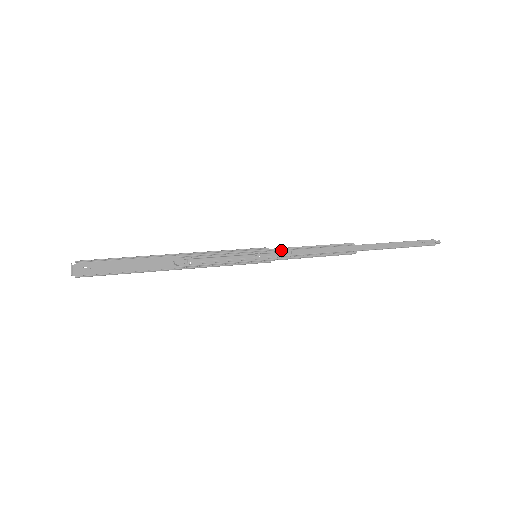
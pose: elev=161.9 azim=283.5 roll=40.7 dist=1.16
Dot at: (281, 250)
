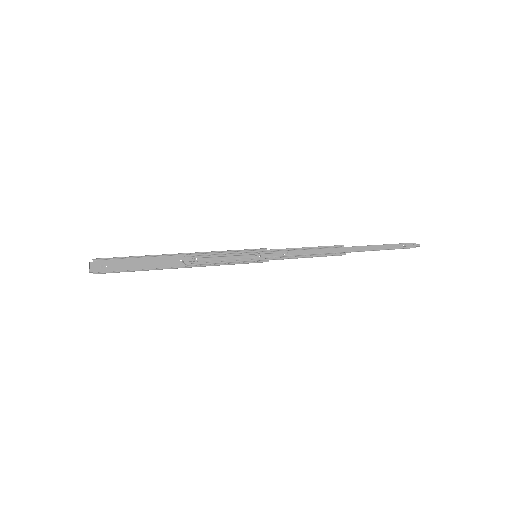
Dot at: (278, 251)
